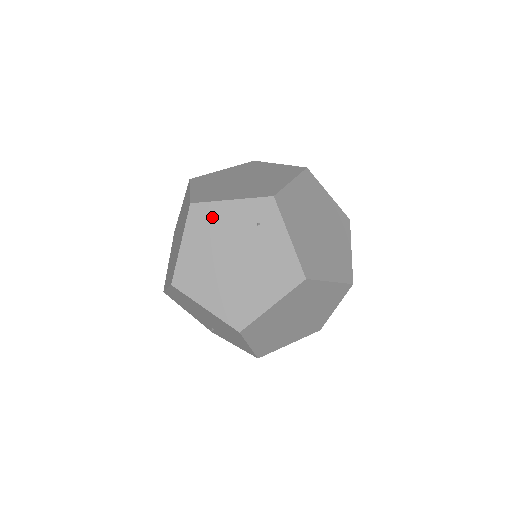
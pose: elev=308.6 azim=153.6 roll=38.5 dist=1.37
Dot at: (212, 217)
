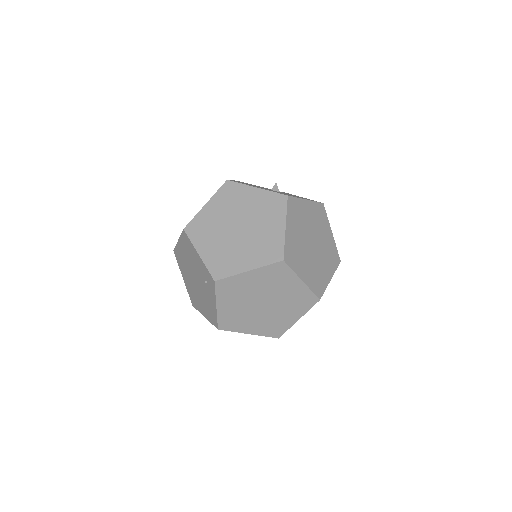
Dot at: (190, 249)
